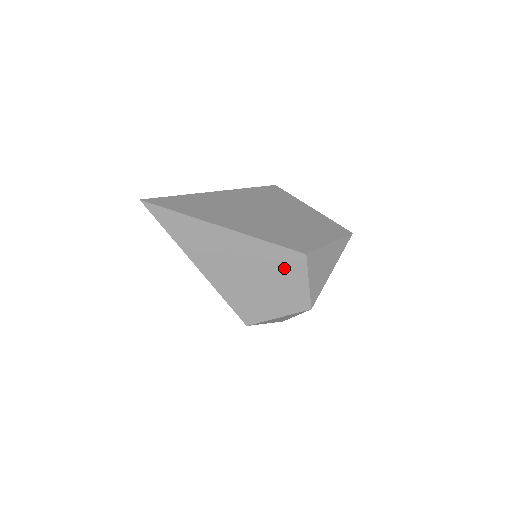
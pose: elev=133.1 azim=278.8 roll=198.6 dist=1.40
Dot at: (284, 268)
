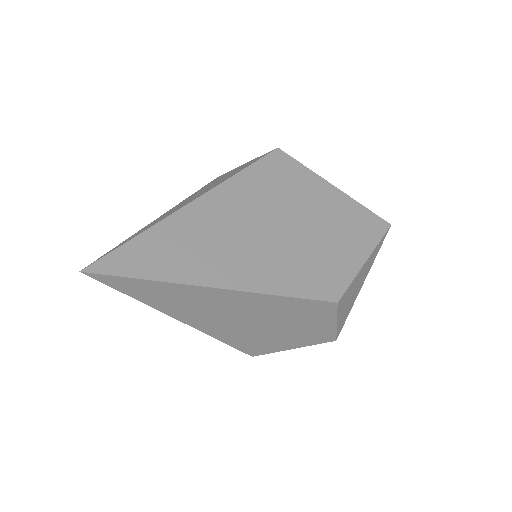
Dot at: (305, 315)
